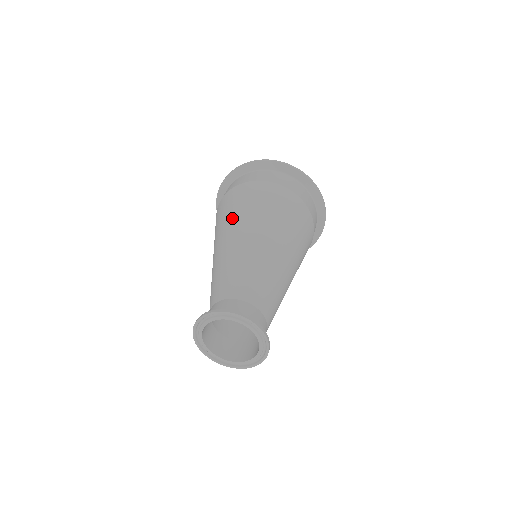
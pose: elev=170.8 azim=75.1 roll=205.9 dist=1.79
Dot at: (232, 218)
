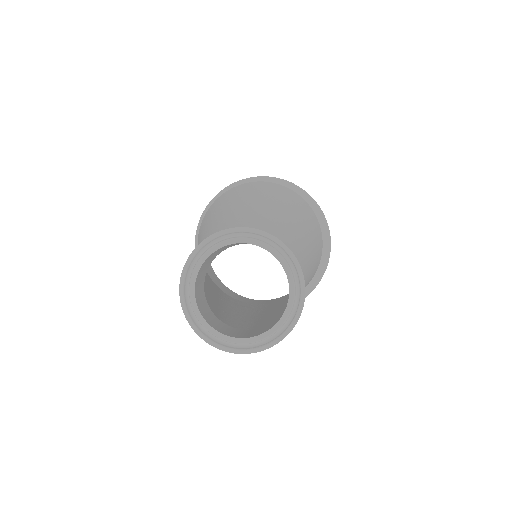
Dot at: (226, 204)
